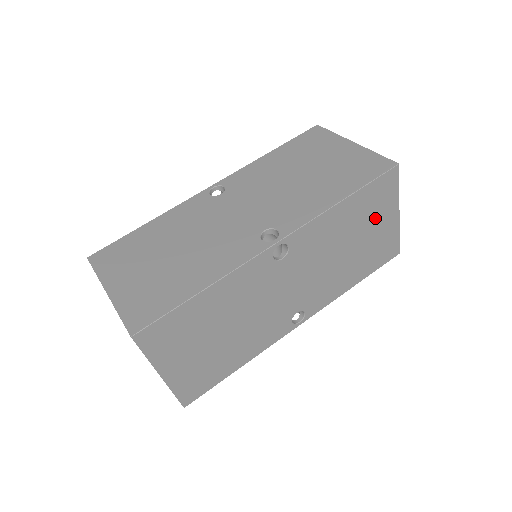
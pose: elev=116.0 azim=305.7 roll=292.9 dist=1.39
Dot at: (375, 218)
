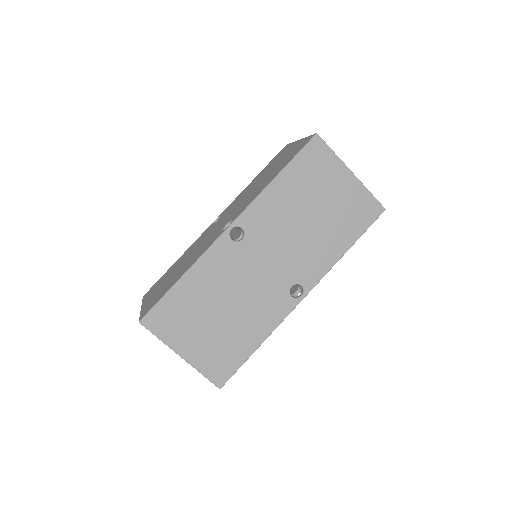
Dot at: occluded
